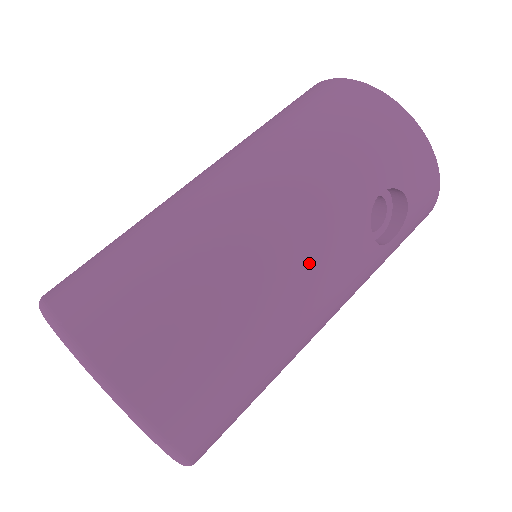
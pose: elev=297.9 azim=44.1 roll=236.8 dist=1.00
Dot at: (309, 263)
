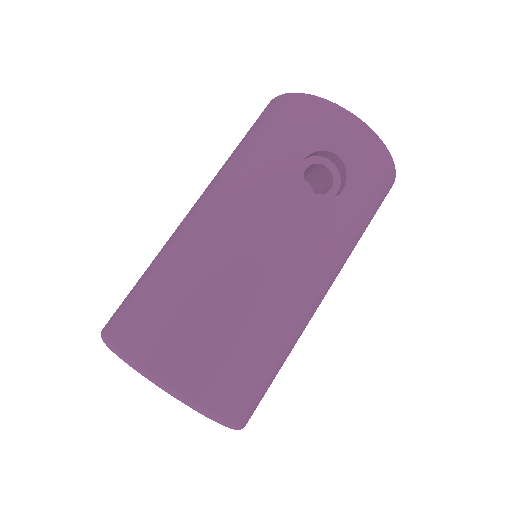
Dot at: (255, 232)
